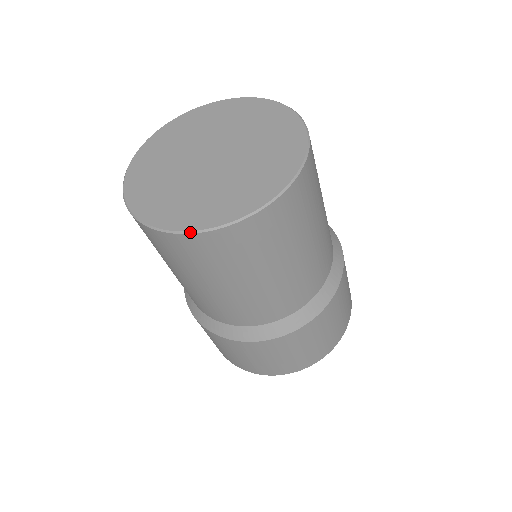
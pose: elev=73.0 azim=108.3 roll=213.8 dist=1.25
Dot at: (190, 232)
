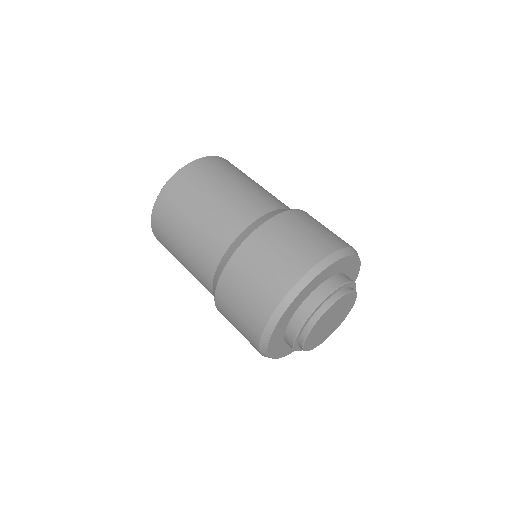
Dot at: (161, 190)
